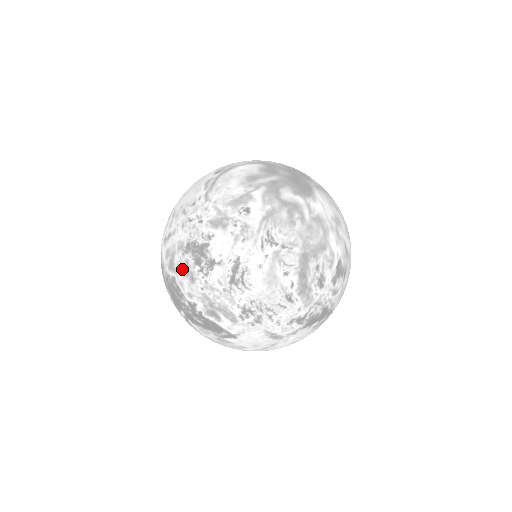
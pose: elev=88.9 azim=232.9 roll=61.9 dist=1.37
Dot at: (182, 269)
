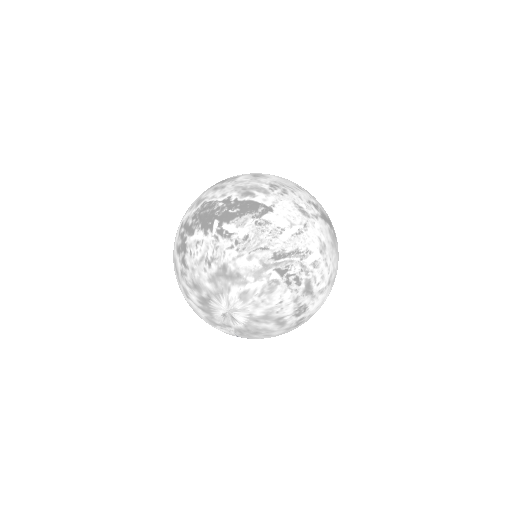
Dot at: (211, 192)
